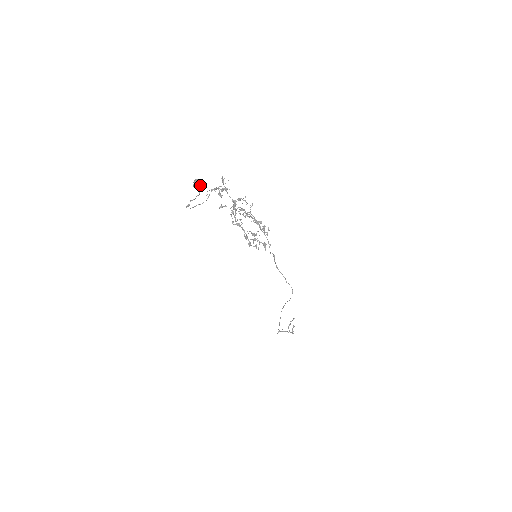
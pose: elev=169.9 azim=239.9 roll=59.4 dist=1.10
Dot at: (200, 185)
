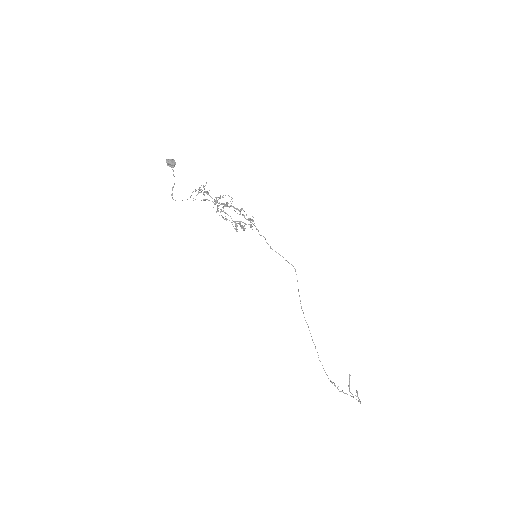
Dot at: (170, 160)
